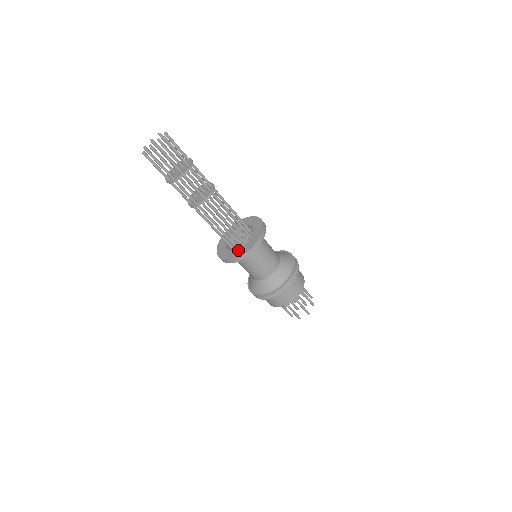
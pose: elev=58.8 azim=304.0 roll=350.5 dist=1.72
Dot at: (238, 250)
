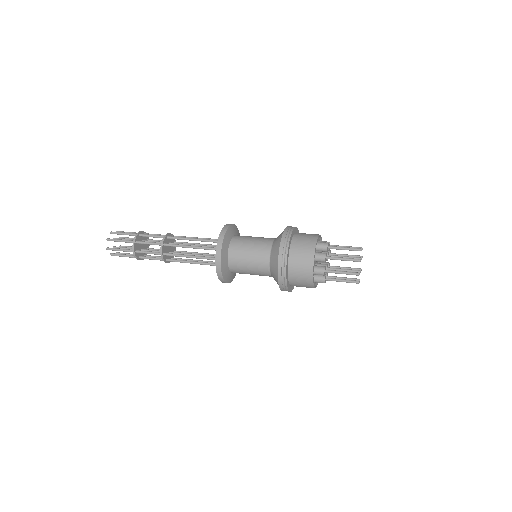
Dot at: occluded
